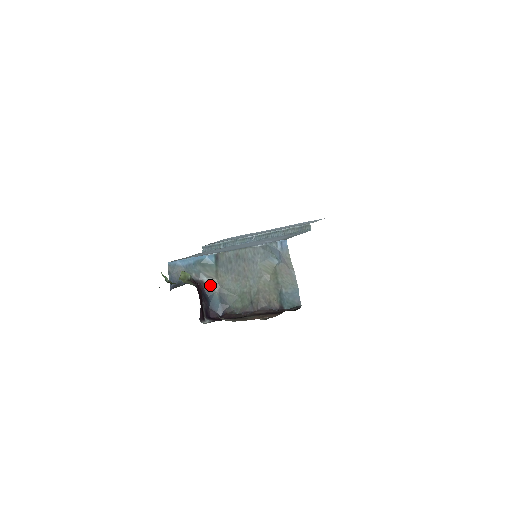
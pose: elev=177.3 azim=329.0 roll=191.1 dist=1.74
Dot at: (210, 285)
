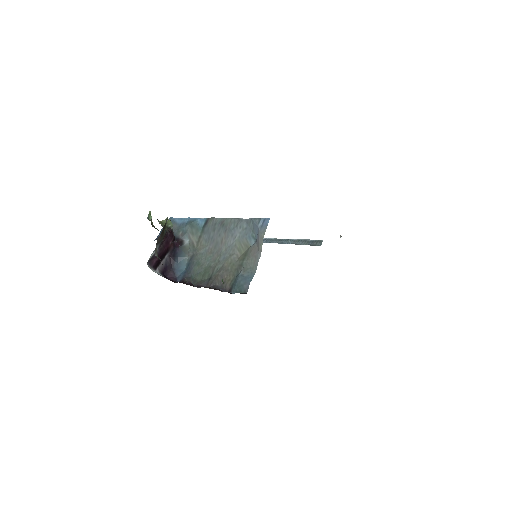
Dot at: (187, 248)
